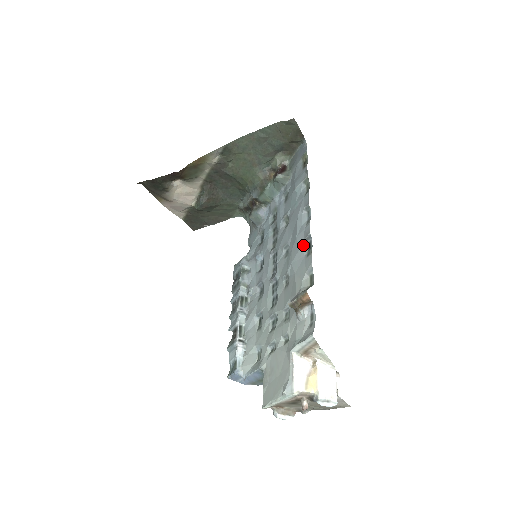
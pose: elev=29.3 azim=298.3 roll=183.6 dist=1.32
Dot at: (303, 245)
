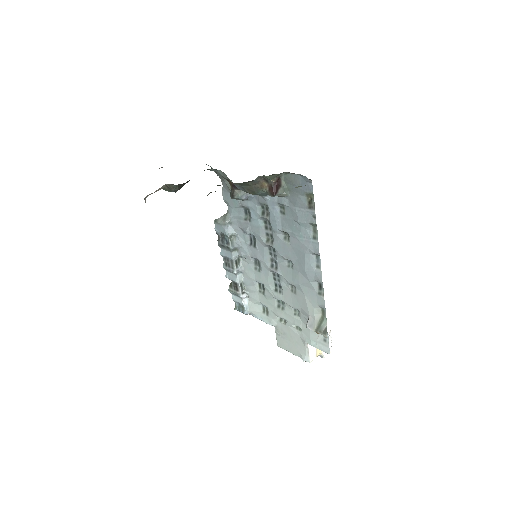
Dot at: (313, 282)
